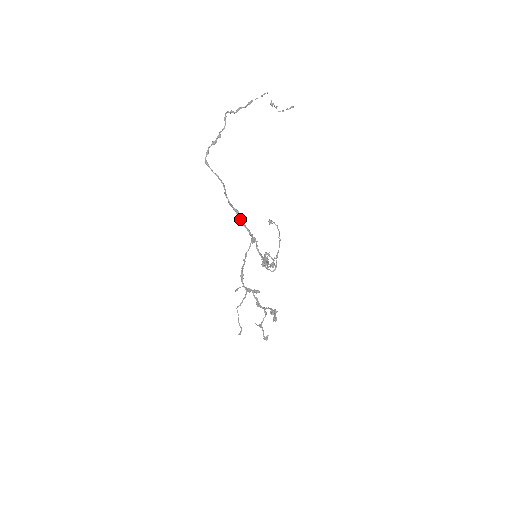
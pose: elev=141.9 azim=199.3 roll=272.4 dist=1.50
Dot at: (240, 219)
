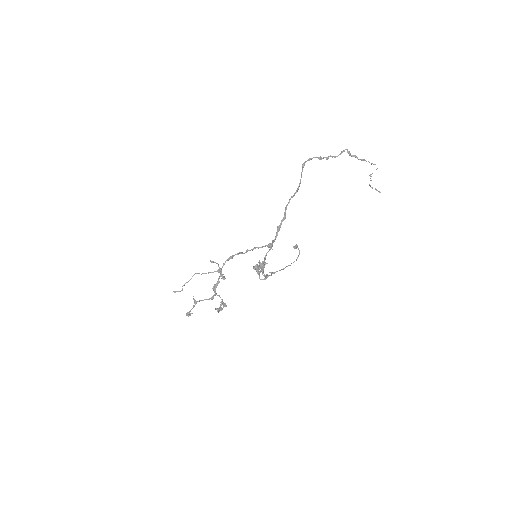
Dot at: (281, 223)
